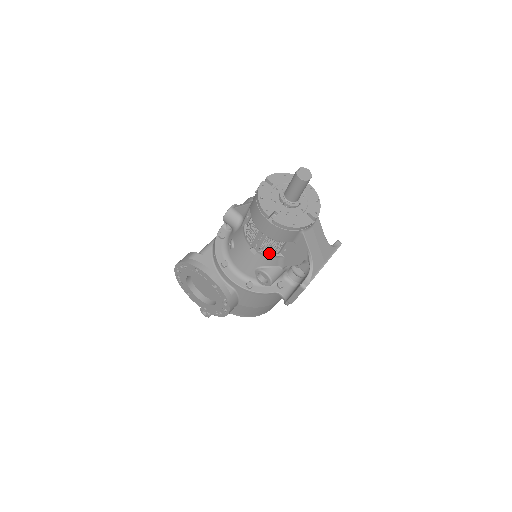
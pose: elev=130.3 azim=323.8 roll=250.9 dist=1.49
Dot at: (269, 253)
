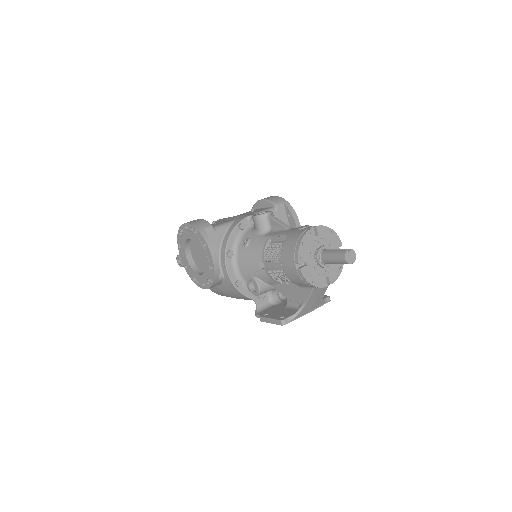
Dot at: (273, 276)
